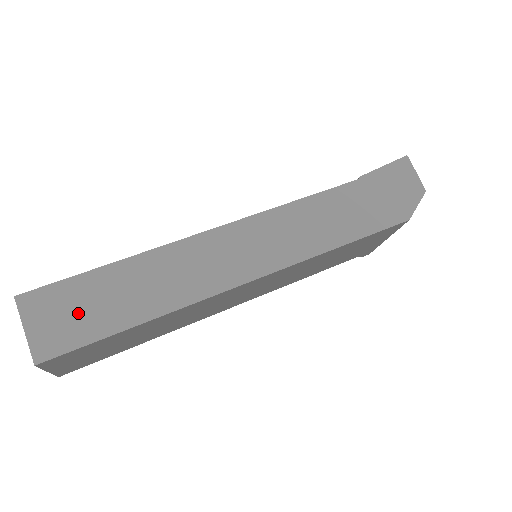
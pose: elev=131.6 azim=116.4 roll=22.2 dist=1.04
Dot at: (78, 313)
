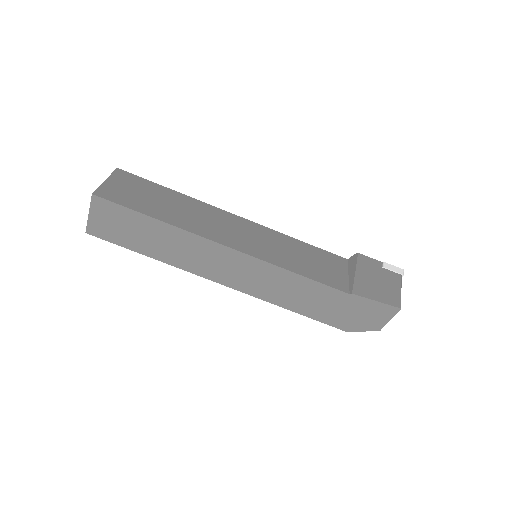
Dot at: (121, 228)
